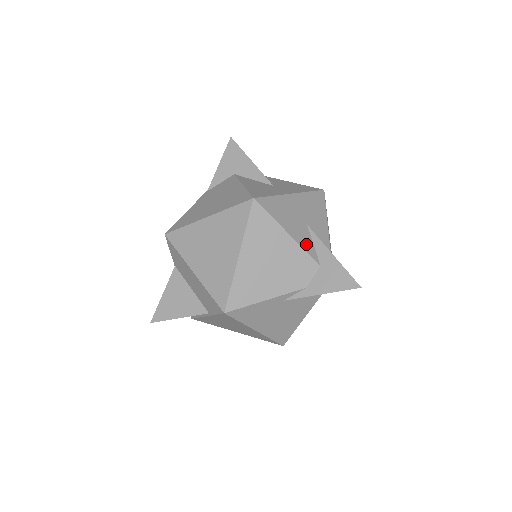
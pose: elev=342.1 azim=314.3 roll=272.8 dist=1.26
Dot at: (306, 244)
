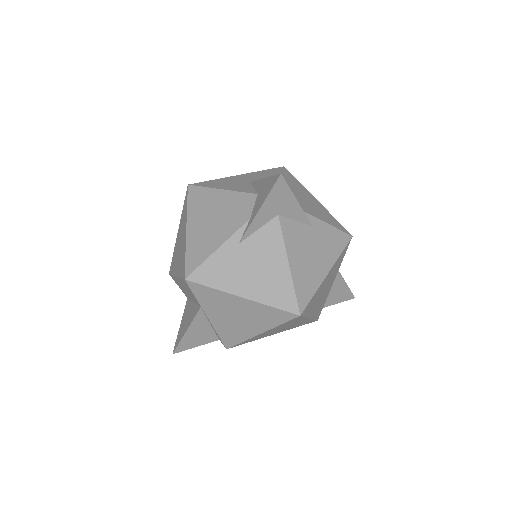
Dot at: (243, 189)
